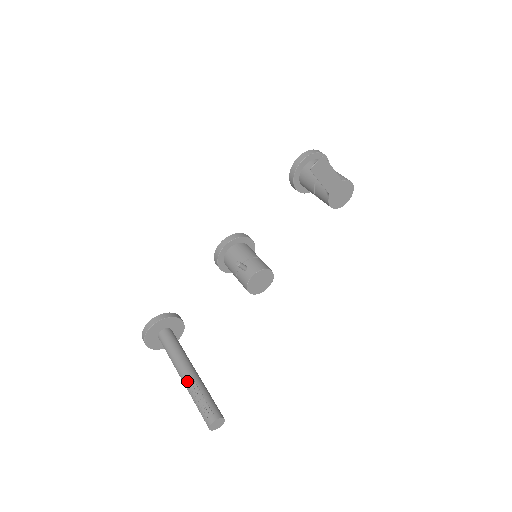
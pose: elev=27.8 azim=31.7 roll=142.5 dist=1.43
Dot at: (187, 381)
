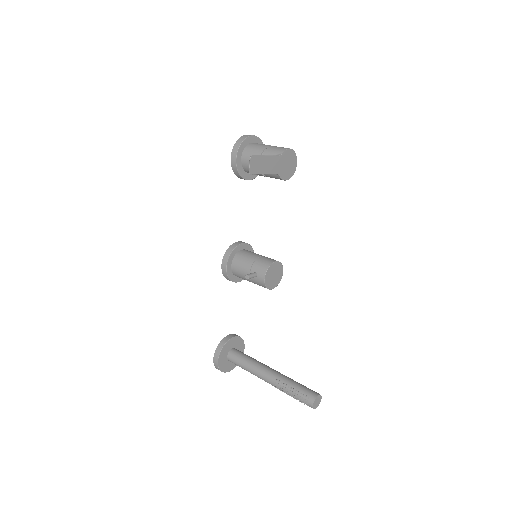
Dot at: (273, 384)
